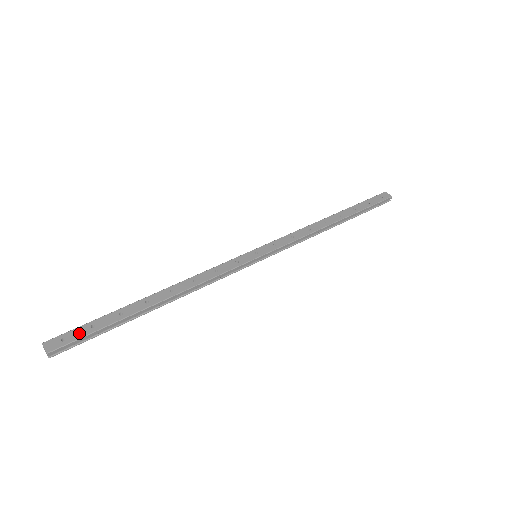
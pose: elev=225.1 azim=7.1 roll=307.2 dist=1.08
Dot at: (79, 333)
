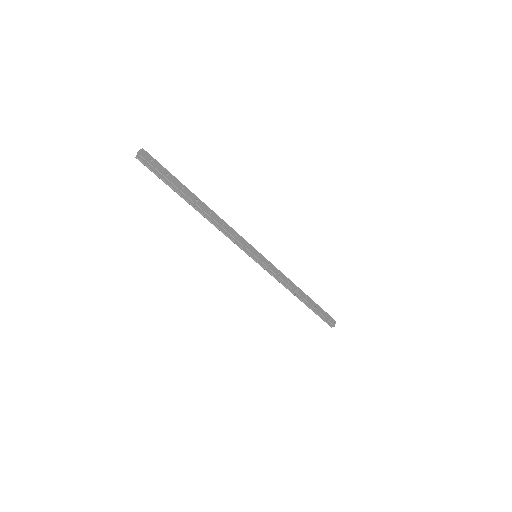
Dot at: (160, 168)
